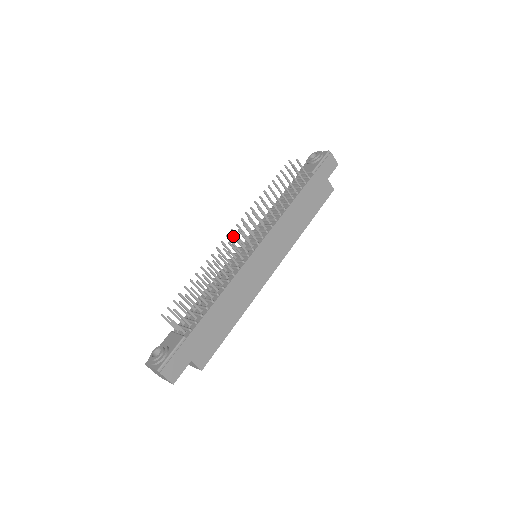
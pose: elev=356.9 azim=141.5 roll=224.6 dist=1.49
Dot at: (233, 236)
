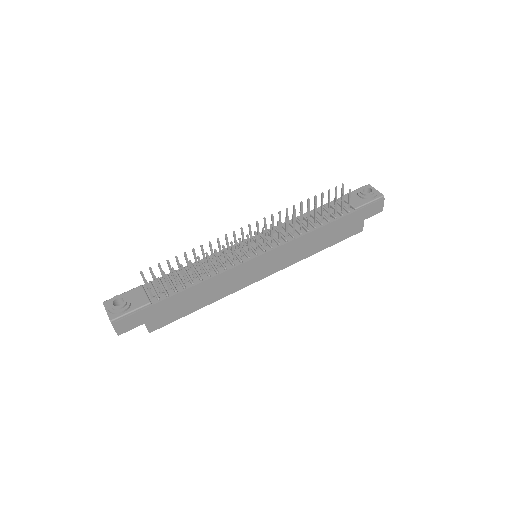
Dot at: (247, 235)
